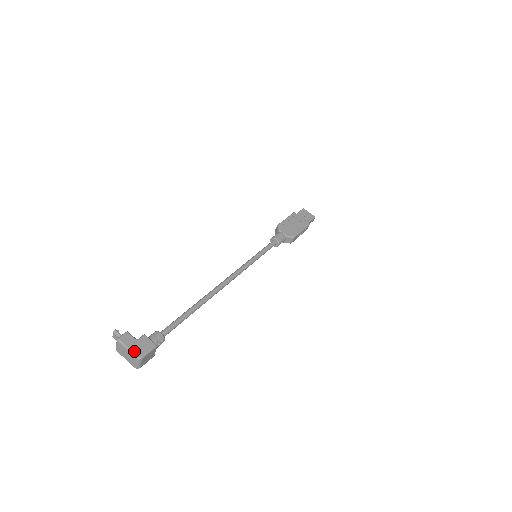
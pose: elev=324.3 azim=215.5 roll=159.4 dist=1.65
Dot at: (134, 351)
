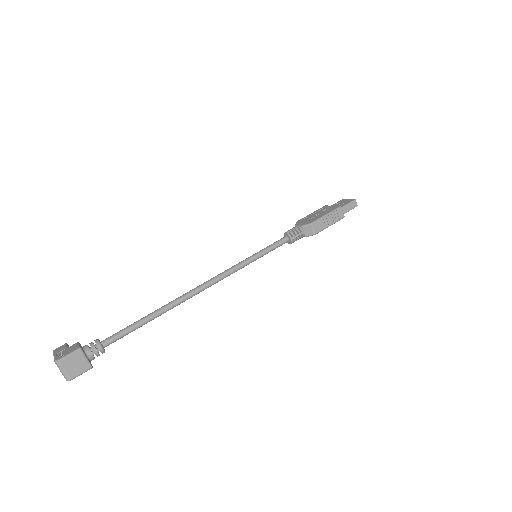
Dot at: (57, 356)
